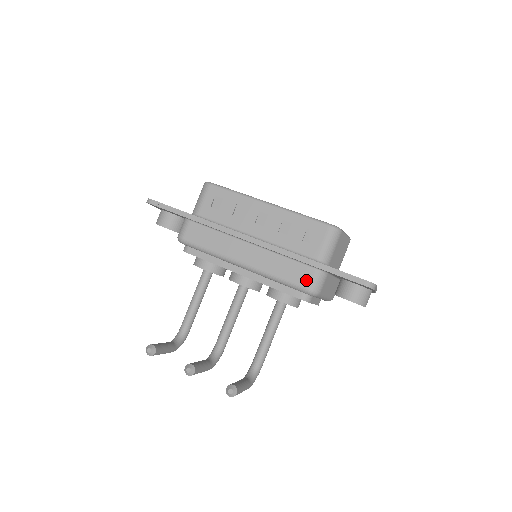
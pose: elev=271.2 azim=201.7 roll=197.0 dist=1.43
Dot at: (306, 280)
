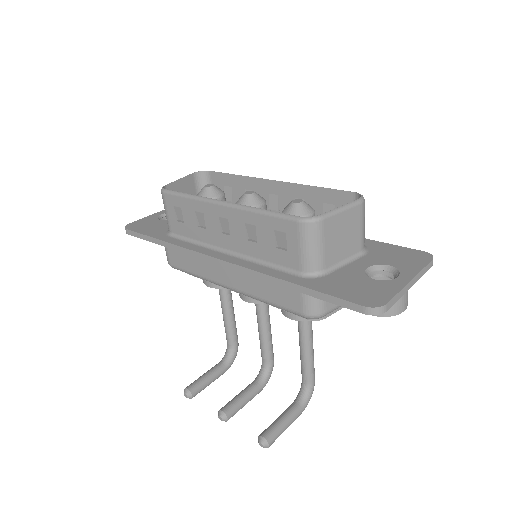
Dot at: (297, 304)
